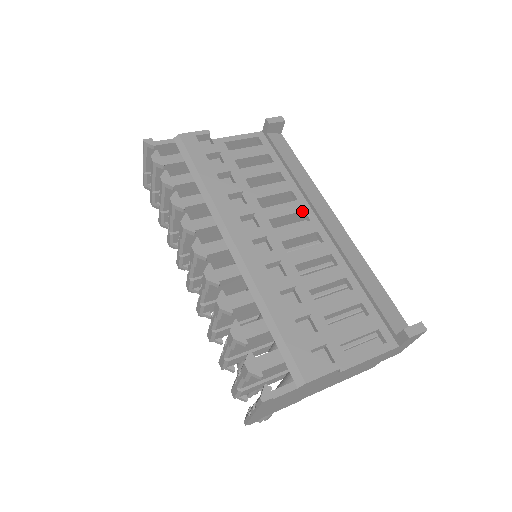
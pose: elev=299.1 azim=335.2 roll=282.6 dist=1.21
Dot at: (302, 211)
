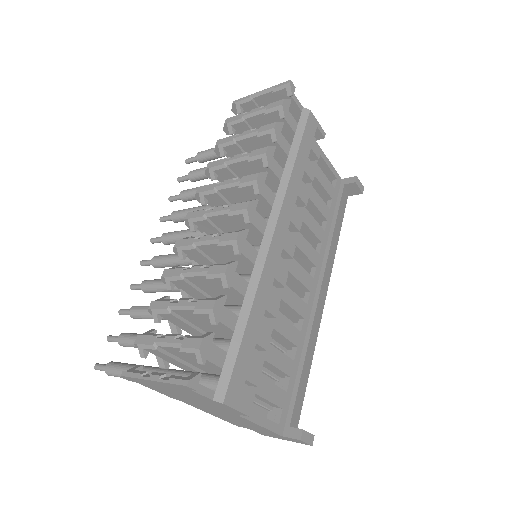
Dot at: (315, 265)
